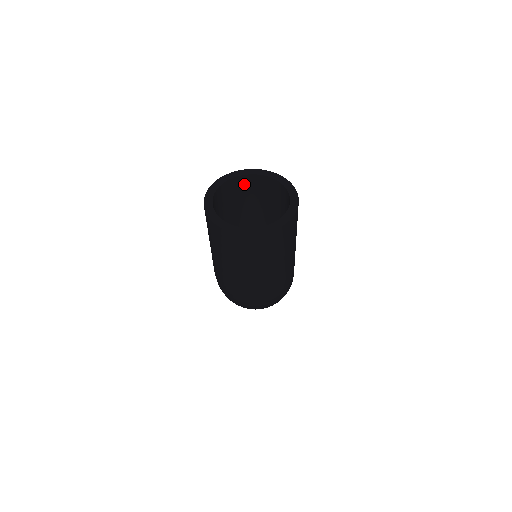
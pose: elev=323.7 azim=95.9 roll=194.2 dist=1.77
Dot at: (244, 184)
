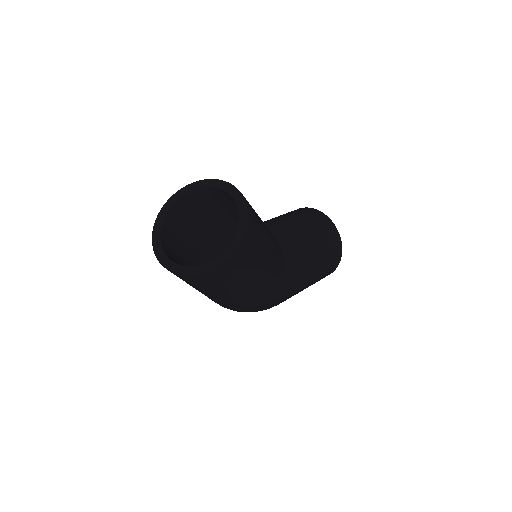
Dot at: (220, 194)
